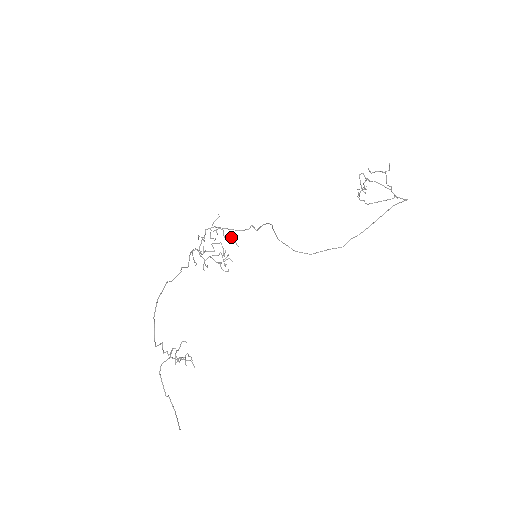
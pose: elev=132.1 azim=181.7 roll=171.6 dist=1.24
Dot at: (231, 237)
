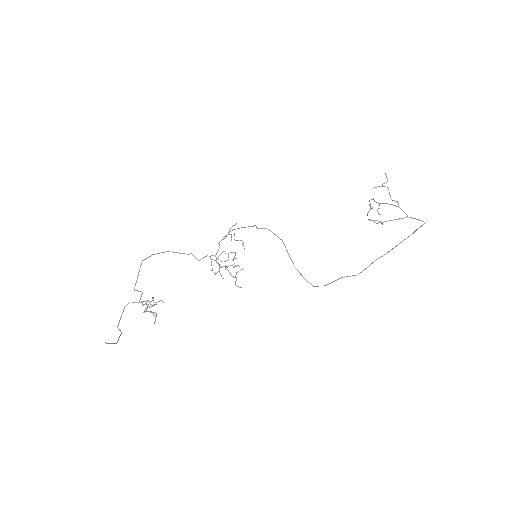
Dot at: occluded
